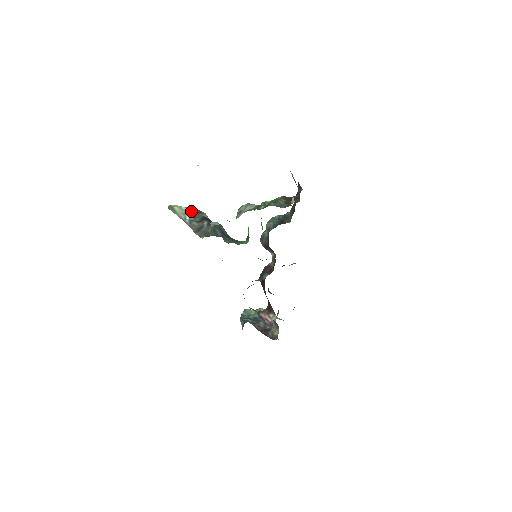
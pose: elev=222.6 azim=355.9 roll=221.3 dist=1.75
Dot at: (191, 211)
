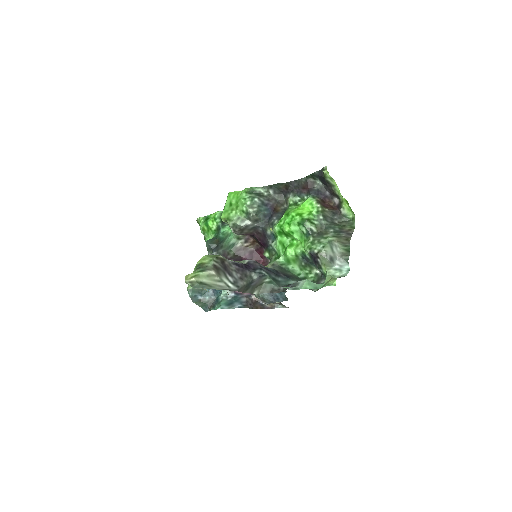
Dot at: (221, 269)
